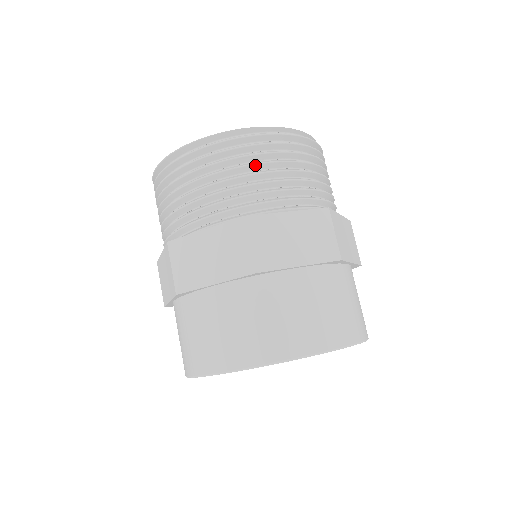
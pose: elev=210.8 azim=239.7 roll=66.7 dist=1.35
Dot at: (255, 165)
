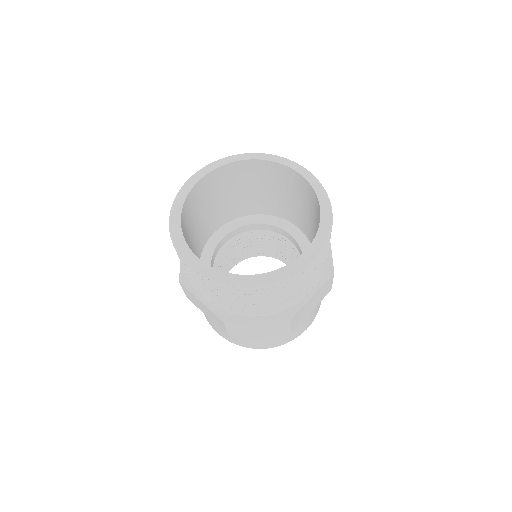
Dot at: (300, 285)
